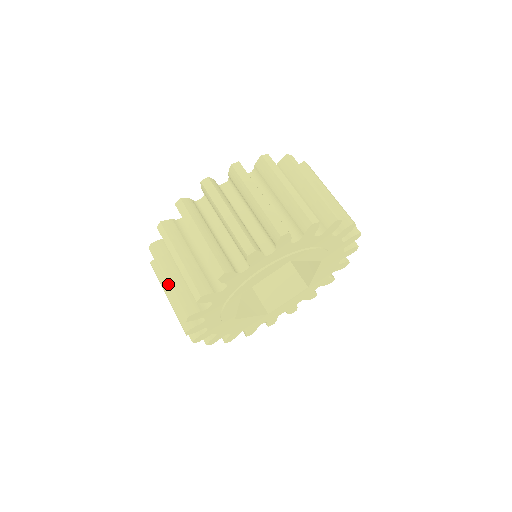
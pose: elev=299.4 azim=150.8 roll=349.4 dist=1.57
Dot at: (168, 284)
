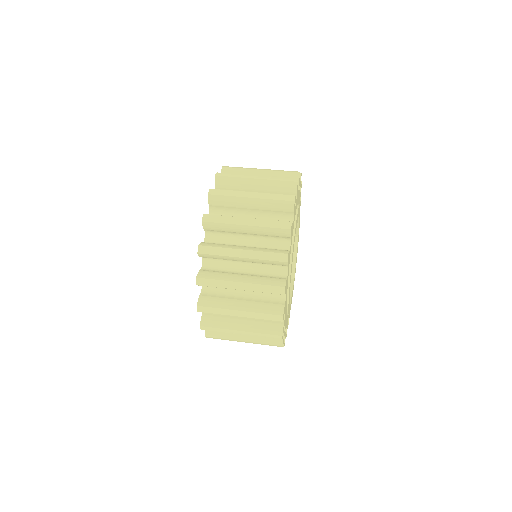
Dot at: (243, 334)
